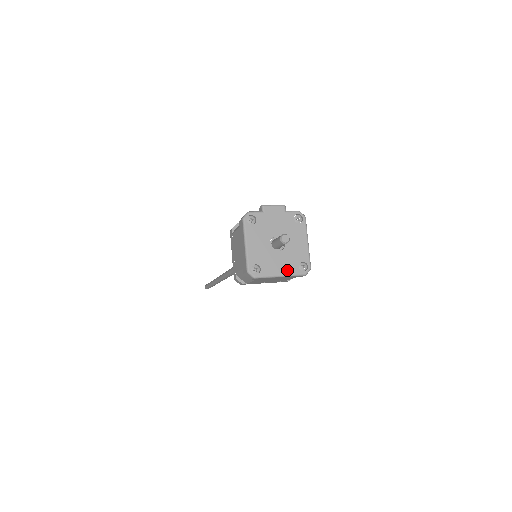
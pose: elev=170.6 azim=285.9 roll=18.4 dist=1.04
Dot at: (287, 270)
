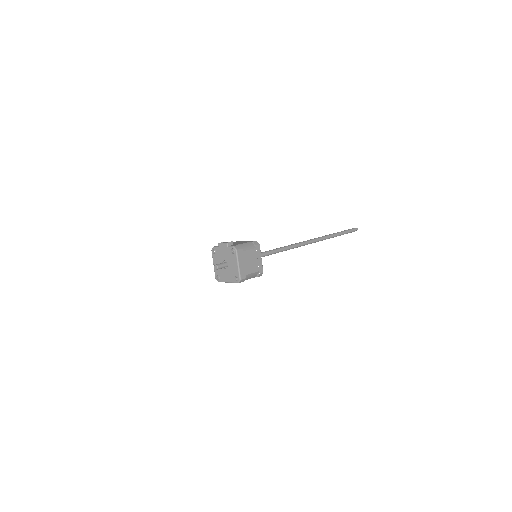
Dot at: (230, 280)
